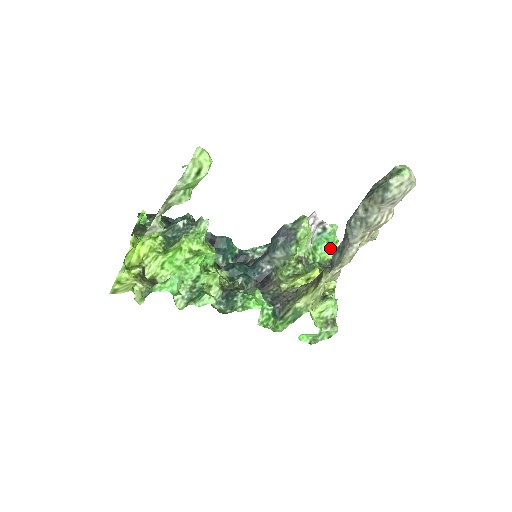
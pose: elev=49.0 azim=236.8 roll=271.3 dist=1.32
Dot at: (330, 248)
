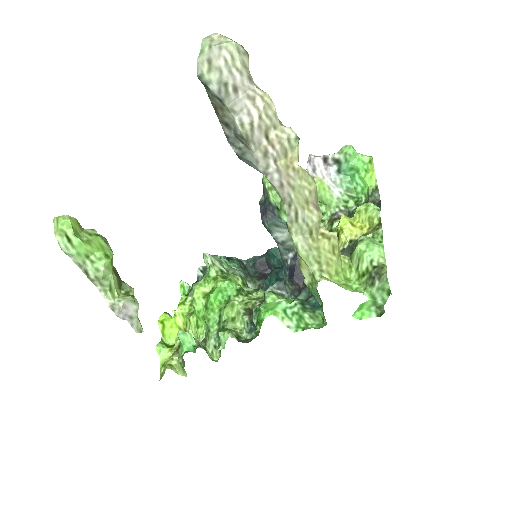
Dot at: (366, 175)
